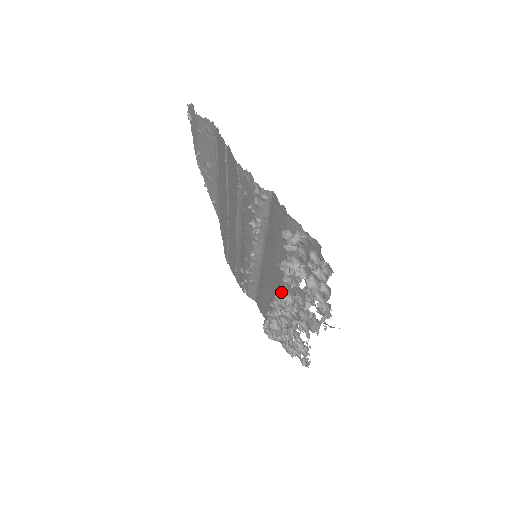
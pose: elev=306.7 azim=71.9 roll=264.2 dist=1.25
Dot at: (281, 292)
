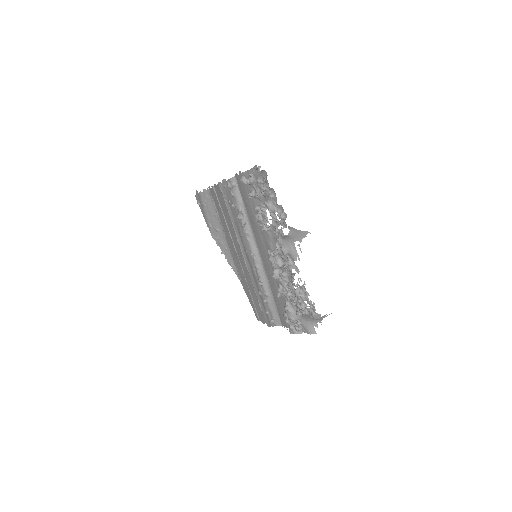
Dot at: occluded
